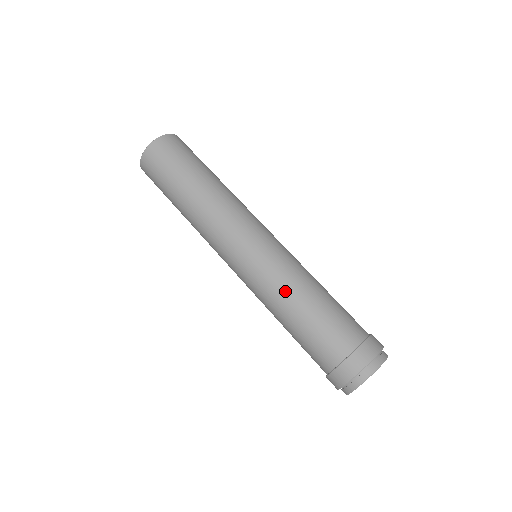
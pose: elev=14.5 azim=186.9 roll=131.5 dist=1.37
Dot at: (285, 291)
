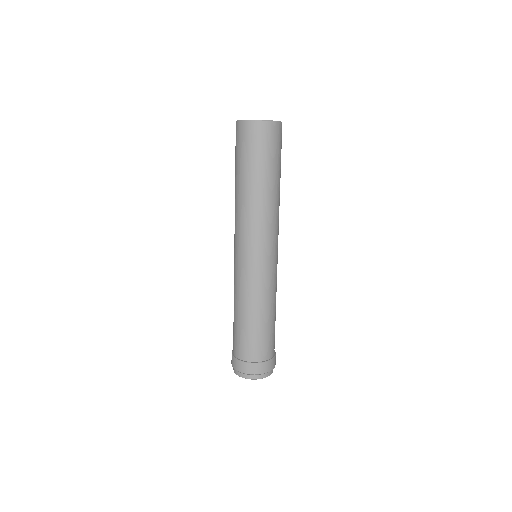
Dot at: (265, 301)
